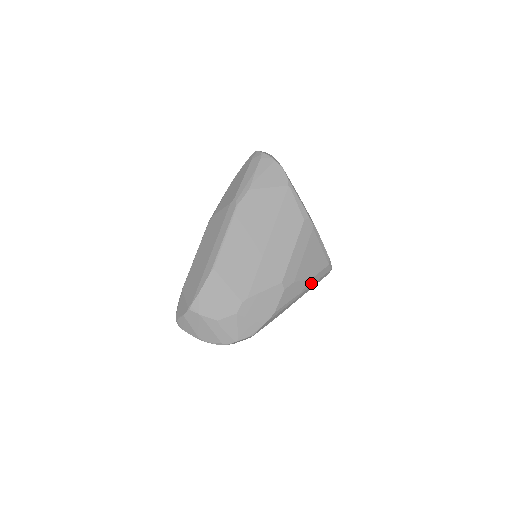
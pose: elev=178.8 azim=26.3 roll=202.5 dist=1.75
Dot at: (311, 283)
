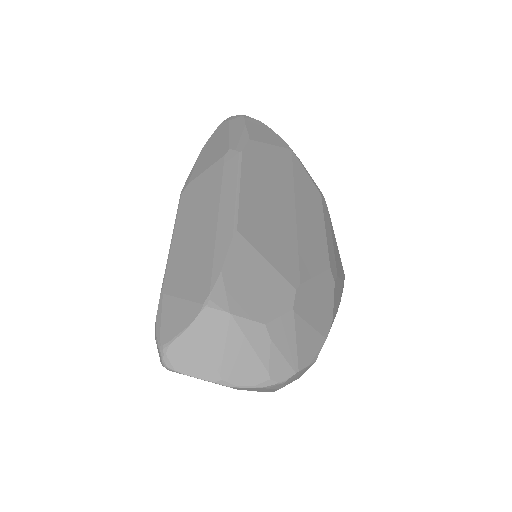
Dot at: occluded
